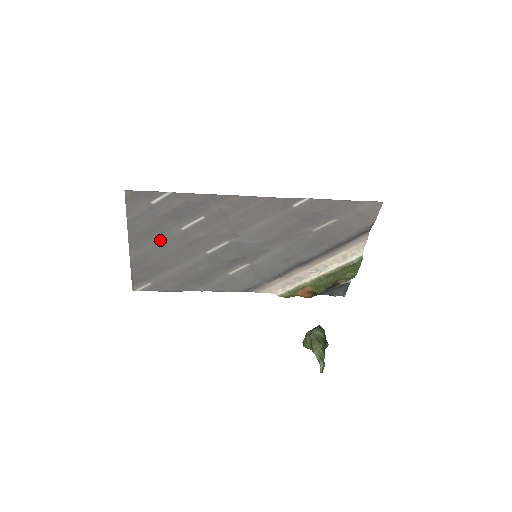
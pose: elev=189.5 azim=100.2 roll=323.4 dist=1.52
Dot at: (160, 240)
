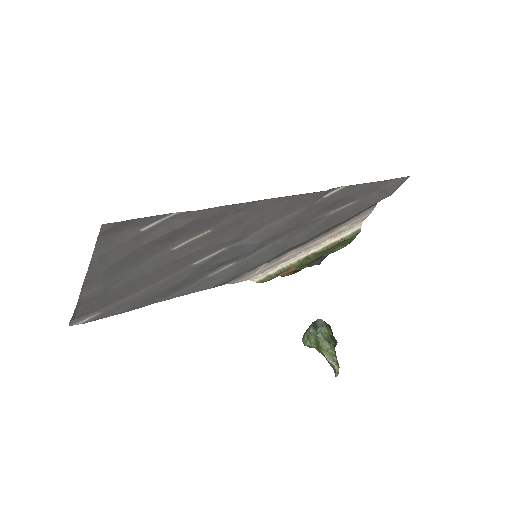
Dot at: (134, 268)
